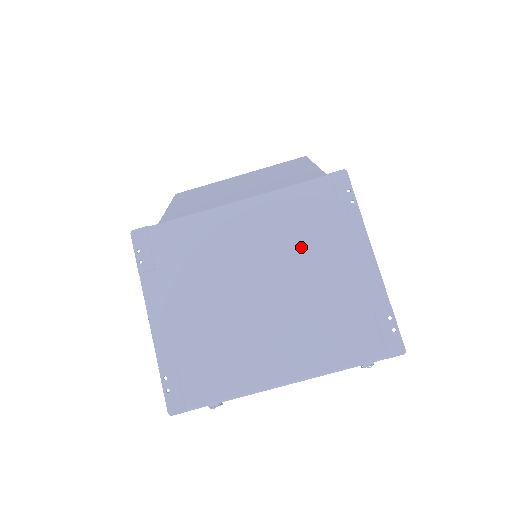
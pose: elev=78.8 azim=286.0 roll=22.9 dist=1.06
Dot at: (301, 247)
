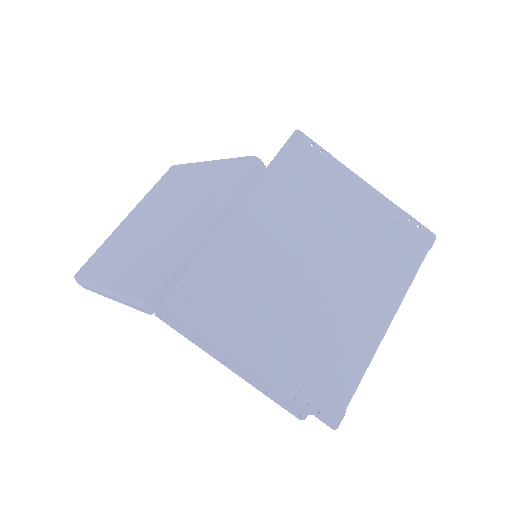
Dot at: (316, 211)
